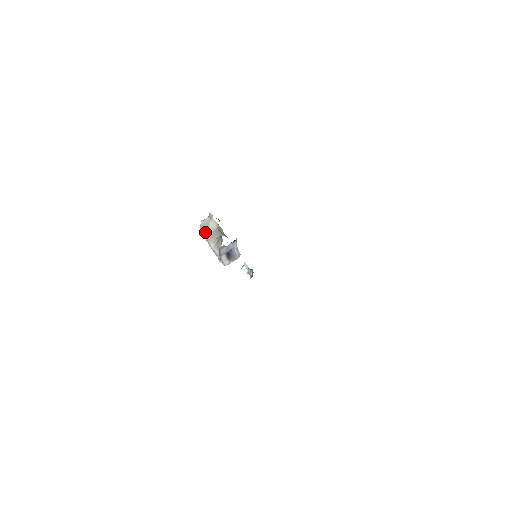
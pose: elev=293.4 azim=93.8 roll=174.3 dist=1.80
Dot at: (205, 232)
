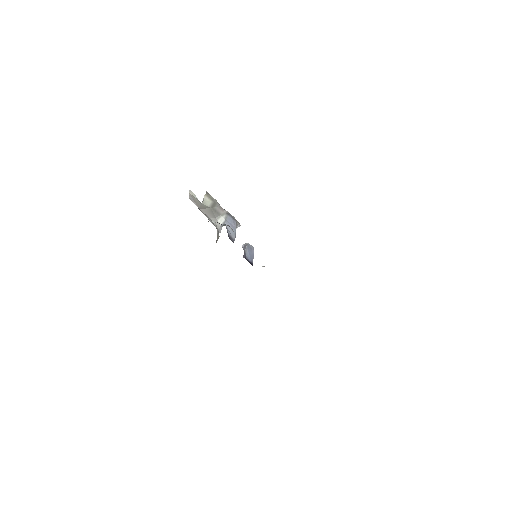
Dot at: (197, 206)
